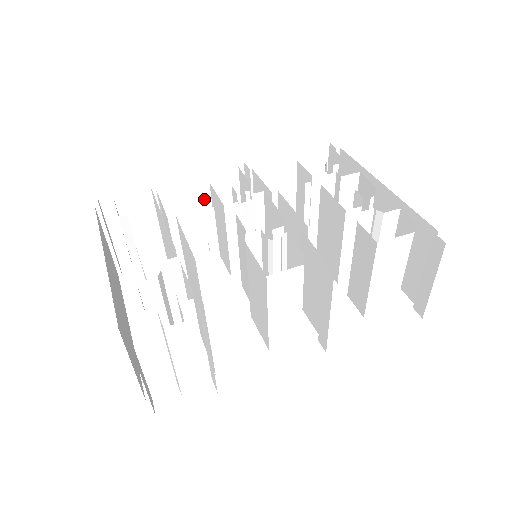
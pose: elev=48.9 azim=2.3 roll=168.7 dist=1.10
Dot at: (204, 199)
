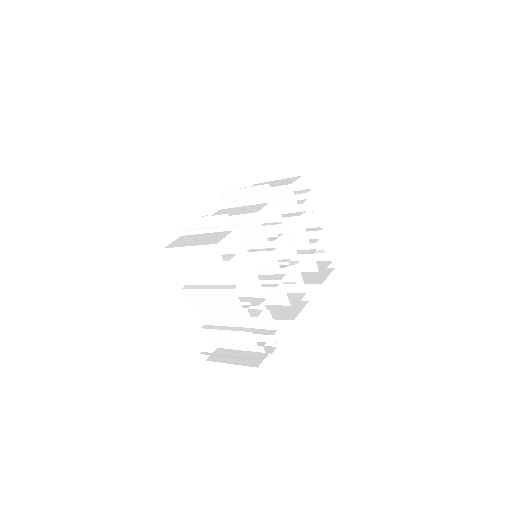
Dot at: occluded
